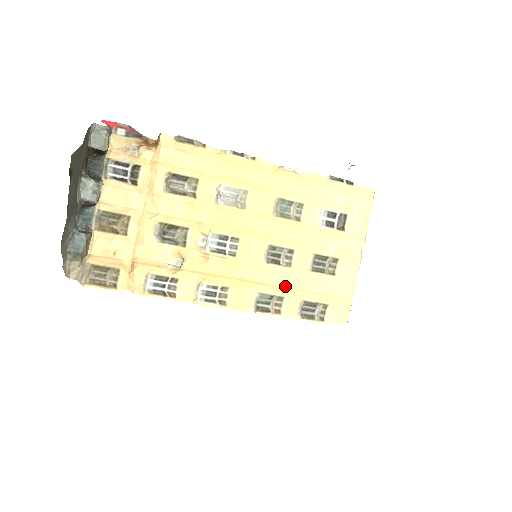
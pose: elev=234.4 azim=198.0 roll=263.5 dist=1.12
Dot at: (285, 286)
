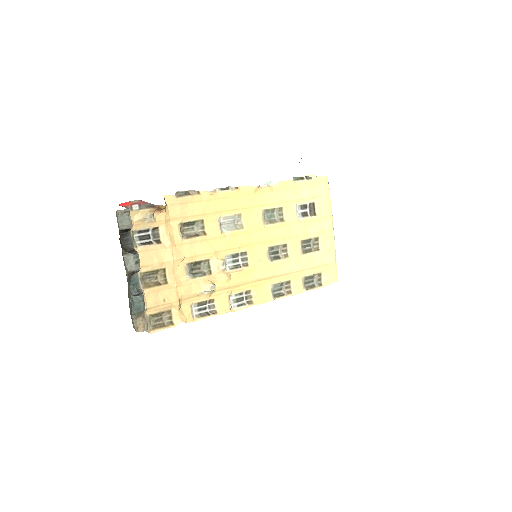
Dot at: (289, 272)
